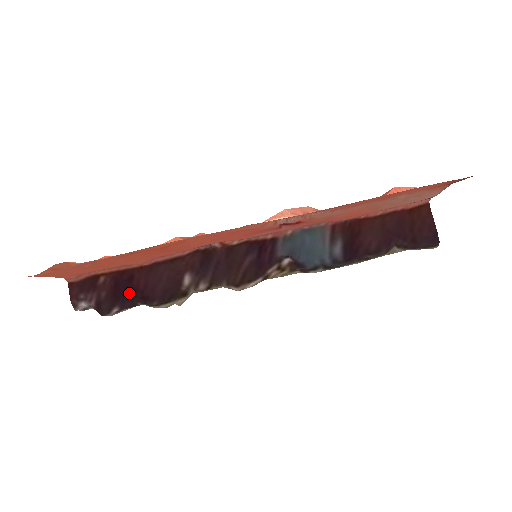
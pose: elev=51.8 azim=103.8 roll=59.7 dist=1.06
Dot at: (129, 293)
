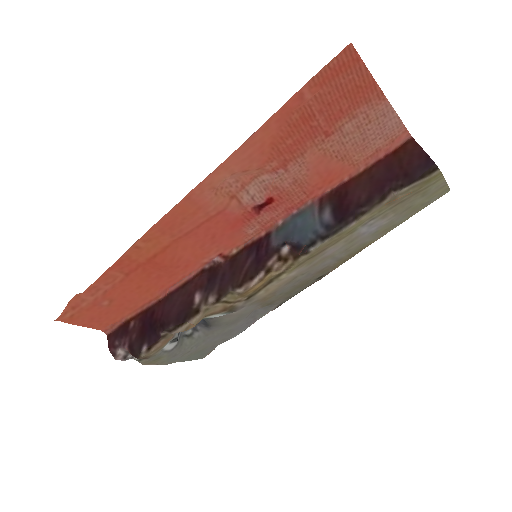
Dot at: (152, 327)
